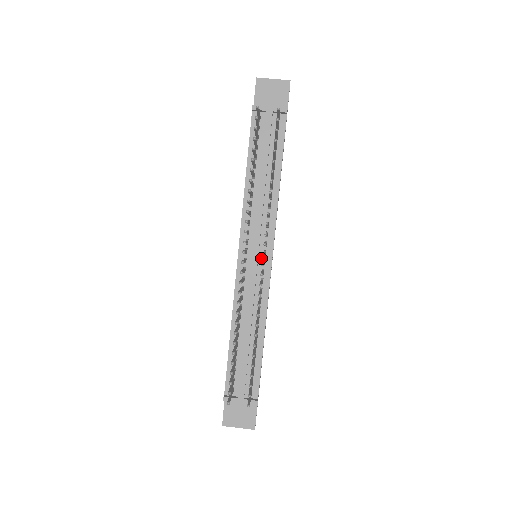
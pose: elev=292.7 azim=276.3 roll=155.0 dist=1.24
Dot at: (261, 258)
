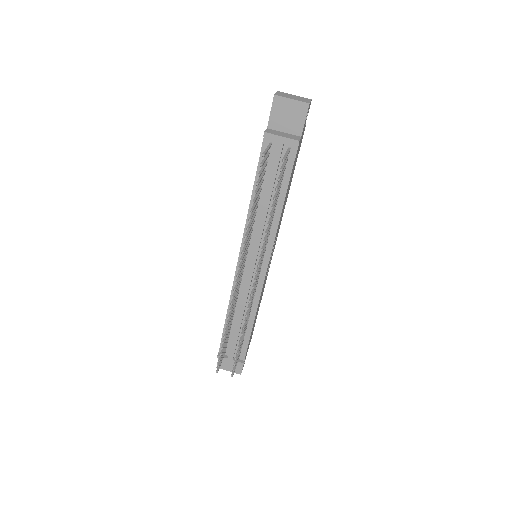
Dot at: occluded
